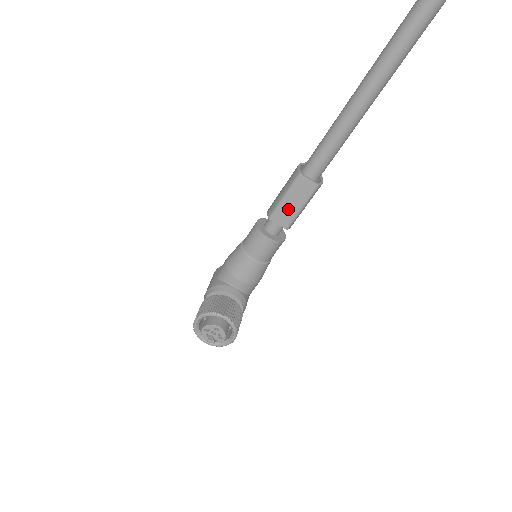
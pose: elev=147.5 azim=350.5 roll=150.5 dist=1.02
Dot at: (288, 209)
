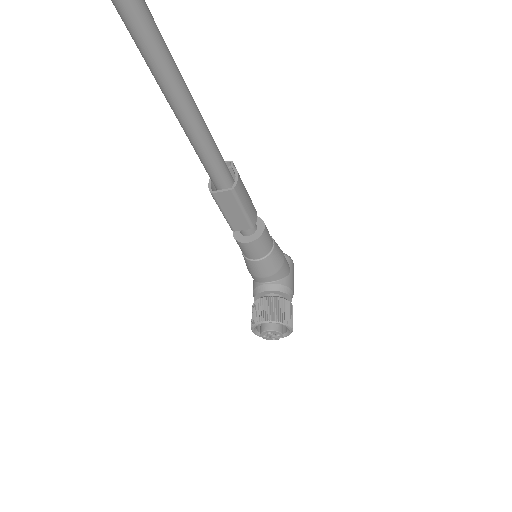
Dot at: (235, 218)
